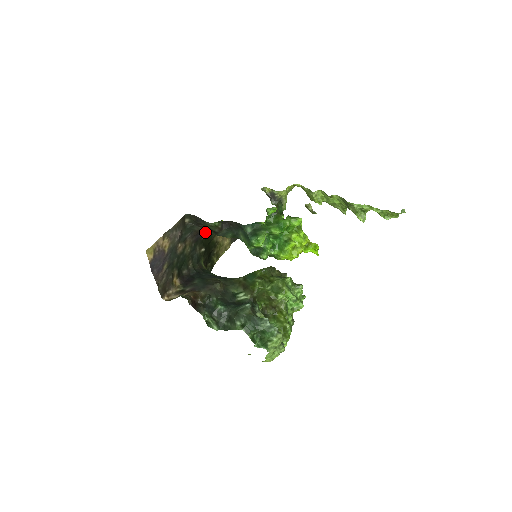
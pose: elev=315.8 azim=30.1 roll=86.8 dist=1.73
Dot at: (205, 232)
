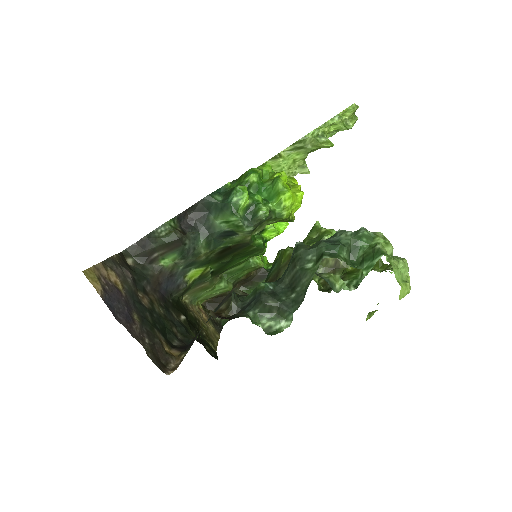
Dot at: (167, 274)
